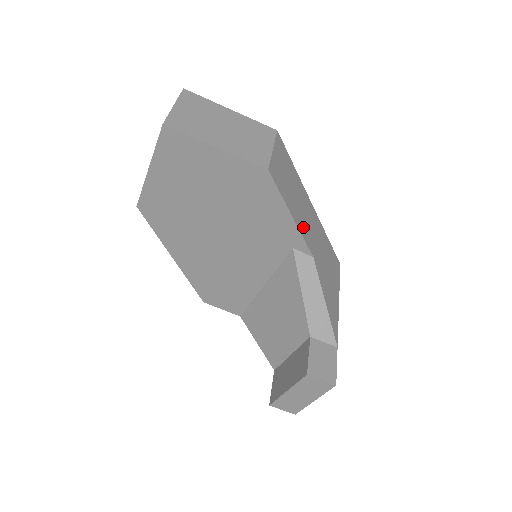
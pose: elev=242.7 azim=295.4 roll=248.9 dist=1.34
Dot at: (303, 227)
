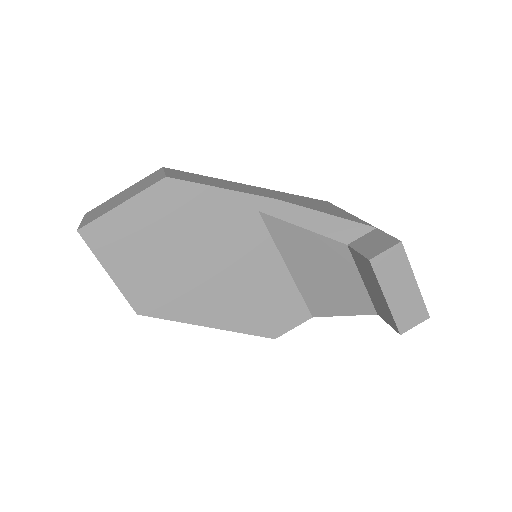
Dot at: (246, 191)
